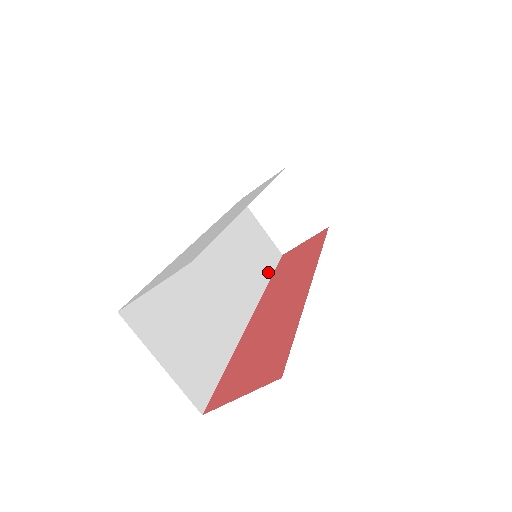
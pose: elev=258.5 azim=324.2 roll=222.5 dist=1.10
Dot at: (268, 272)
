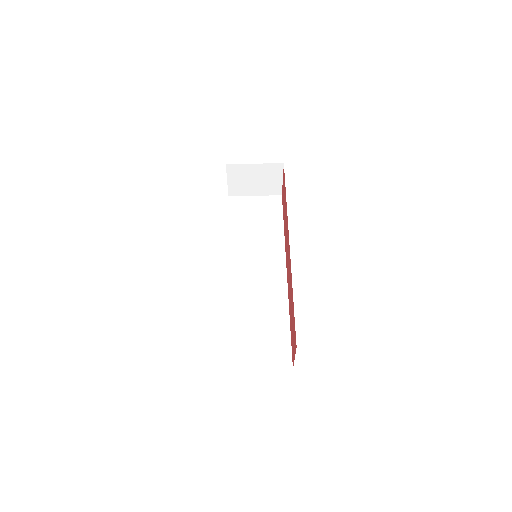
Dot at: (279, 228)
